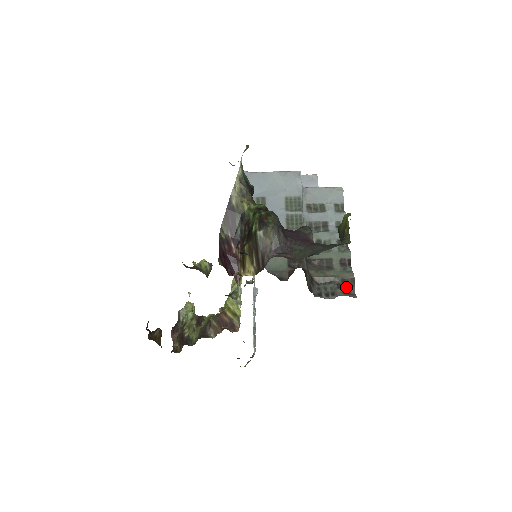
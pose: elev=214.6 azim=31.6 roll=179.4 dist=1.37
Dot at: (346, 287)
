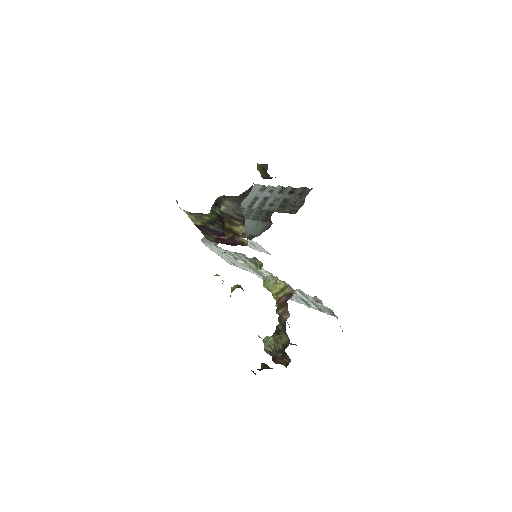
Dot at: (305, 193)
